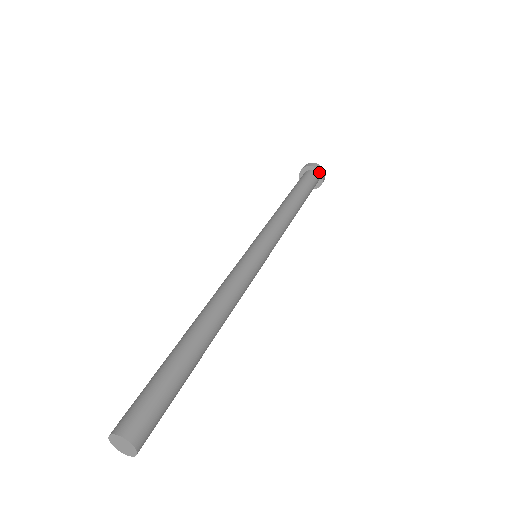
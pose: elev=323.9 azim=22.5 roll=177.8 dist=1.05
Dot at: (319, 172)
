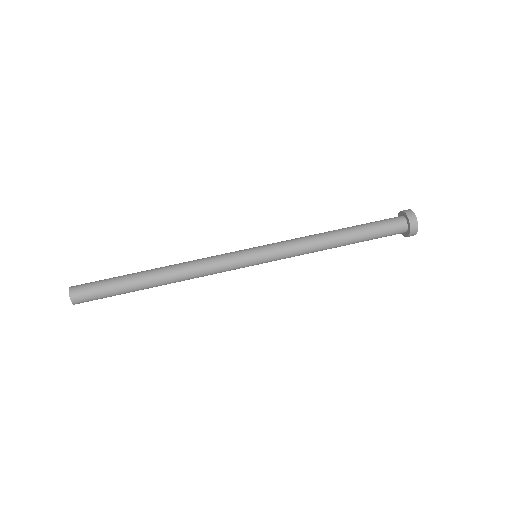
Dot at: (407, 235)
